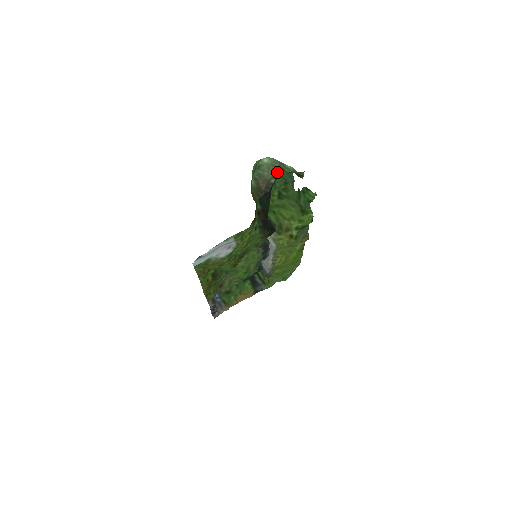
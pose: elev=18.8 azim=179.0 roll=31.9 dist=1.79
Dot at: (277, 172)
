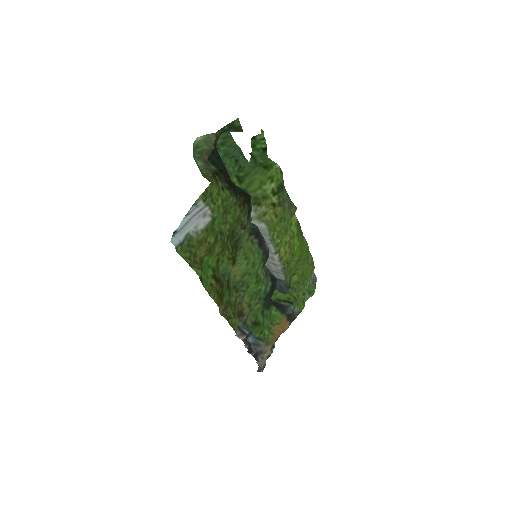
Dot at: (215, 139)
